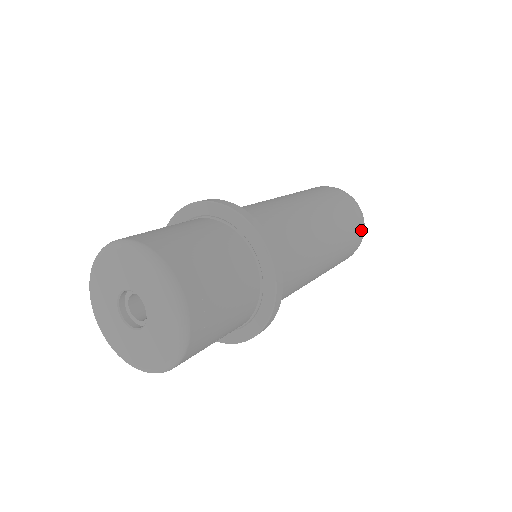
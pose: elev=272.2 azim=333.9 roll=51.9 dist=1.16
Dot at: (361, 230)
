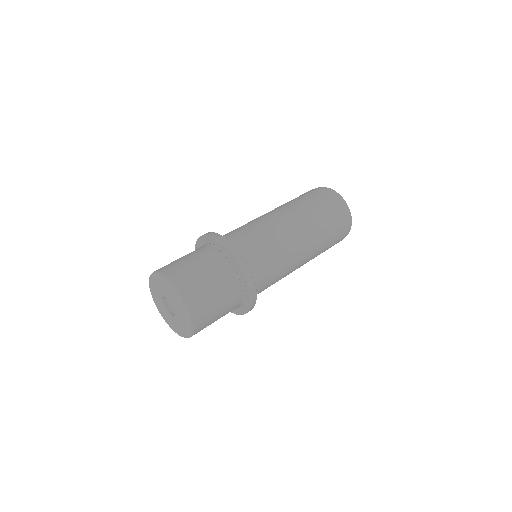
Dot at: (342, 239)
